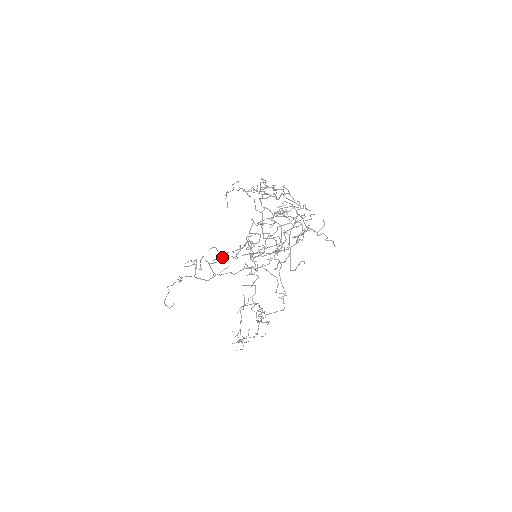
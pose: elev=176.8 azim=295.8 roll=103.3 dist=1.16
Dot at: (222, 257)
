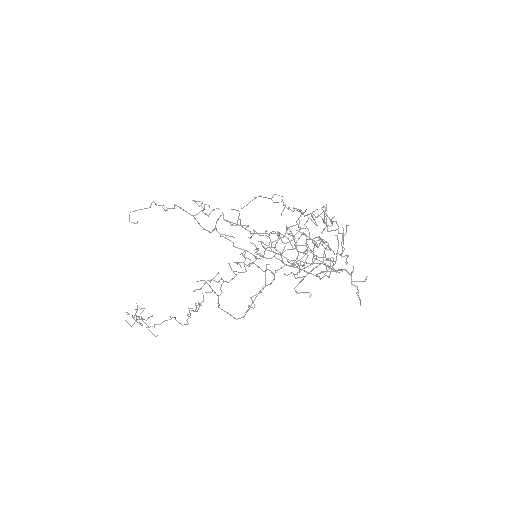
Dot at: (237, 225)
